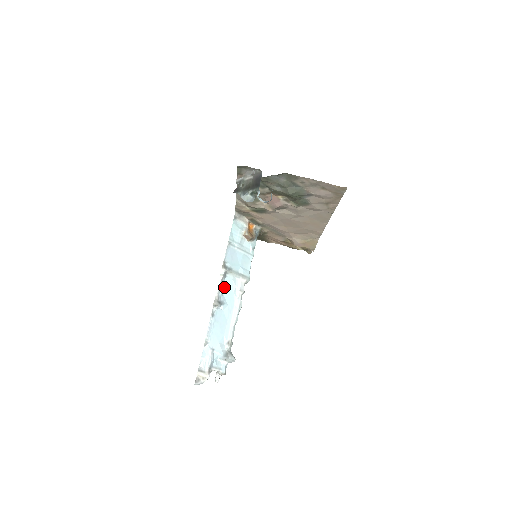
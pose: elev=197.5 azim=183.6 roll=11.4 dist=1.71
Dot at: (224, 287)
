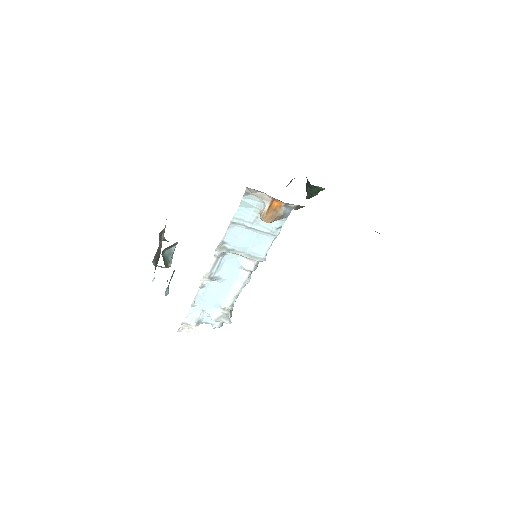
Dot at: (223, 263)
